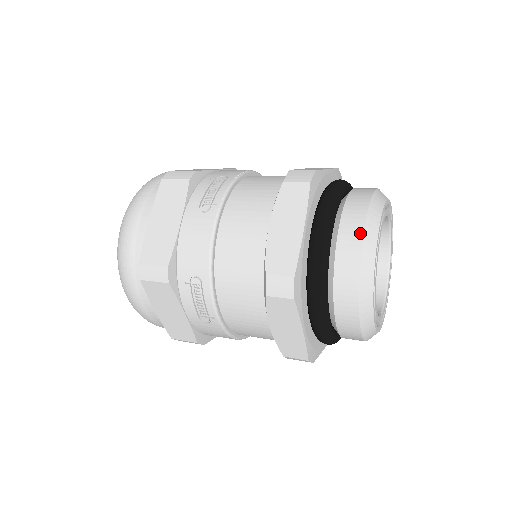
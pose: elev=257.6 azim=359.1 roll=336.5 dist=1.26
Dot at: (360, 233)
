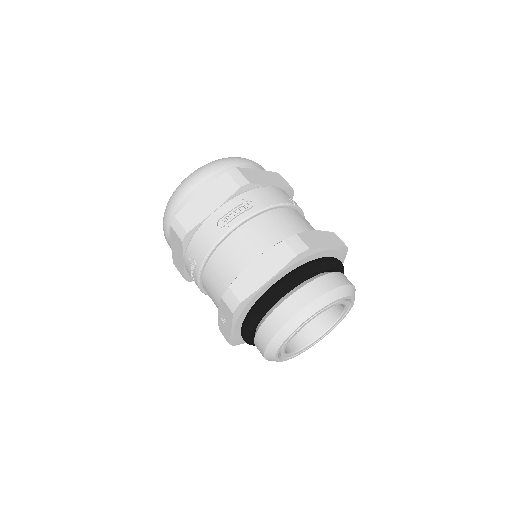
Dot at: (345, 283)
